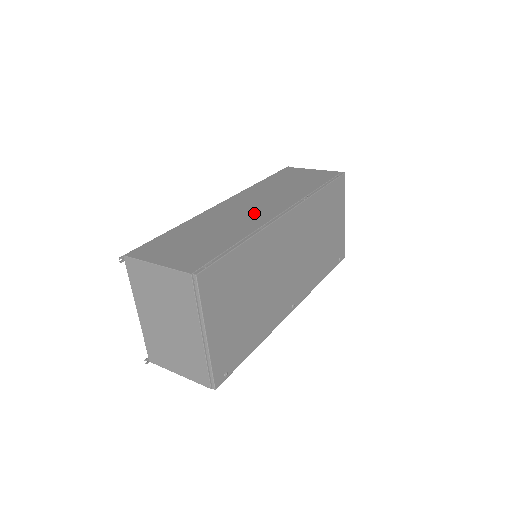
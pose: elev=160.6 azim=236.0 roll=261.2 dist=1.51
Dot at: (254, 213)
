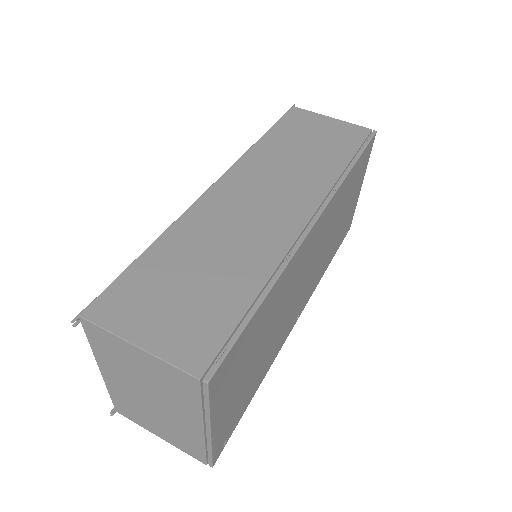
Dot at: (268, 218)
